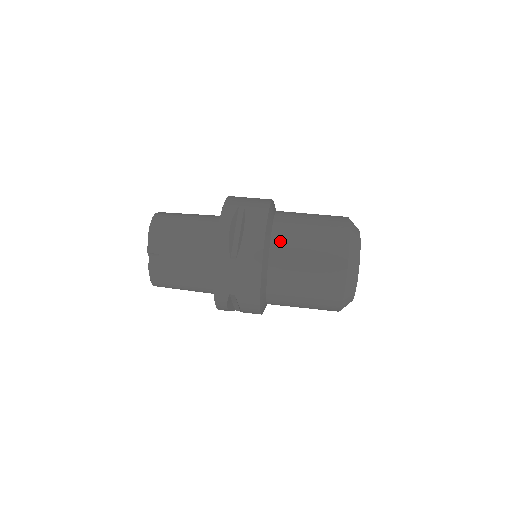
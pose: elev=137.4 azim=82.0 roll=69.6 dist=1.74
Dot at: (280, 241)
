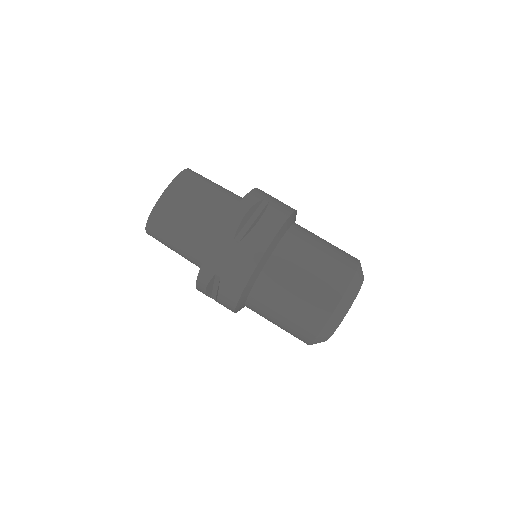
Dot at: (253, 308)
